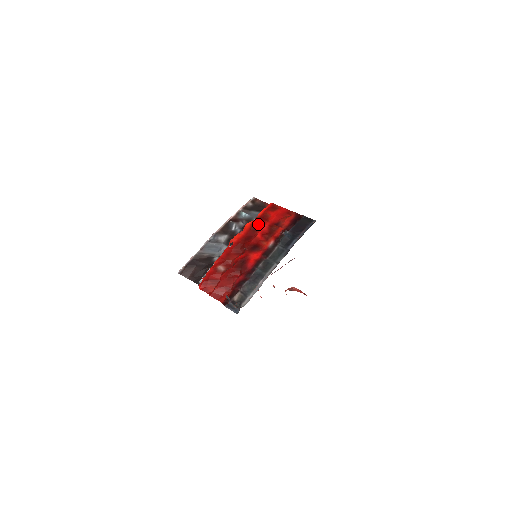
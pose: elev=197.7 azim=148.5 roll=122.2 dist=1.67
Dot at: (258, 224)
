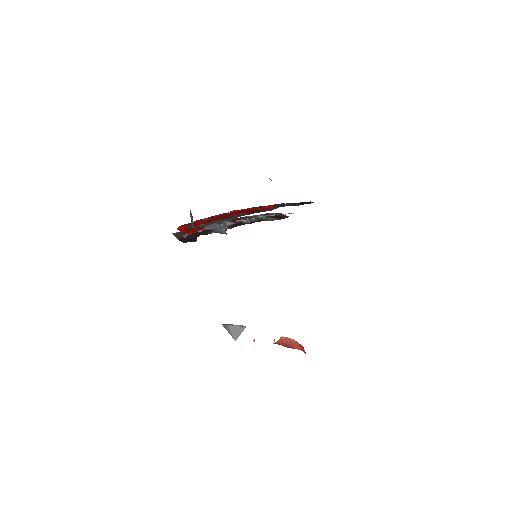
Dot at: (264, 206)
